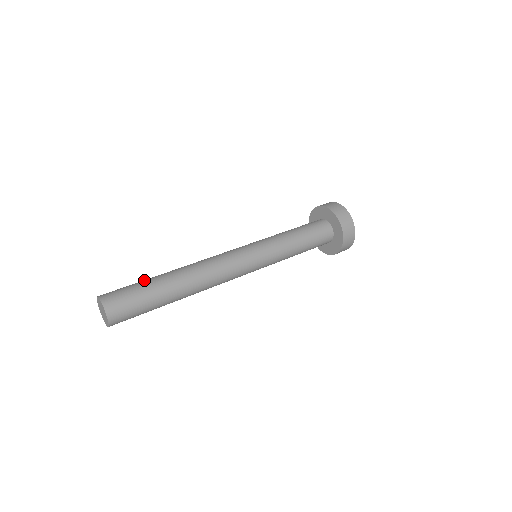
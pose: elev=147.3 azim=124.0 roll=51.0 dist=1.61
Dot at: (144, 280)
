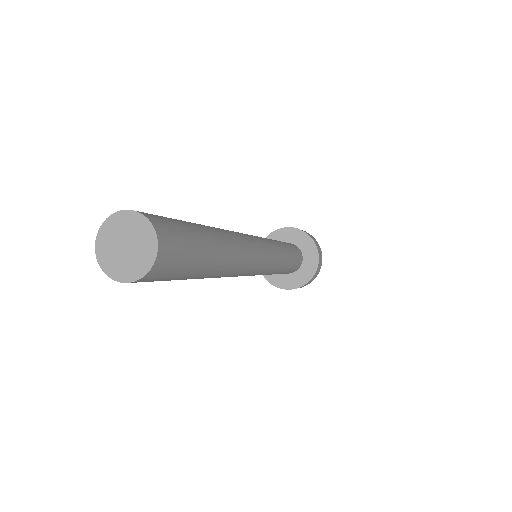
Dot at: occluded
